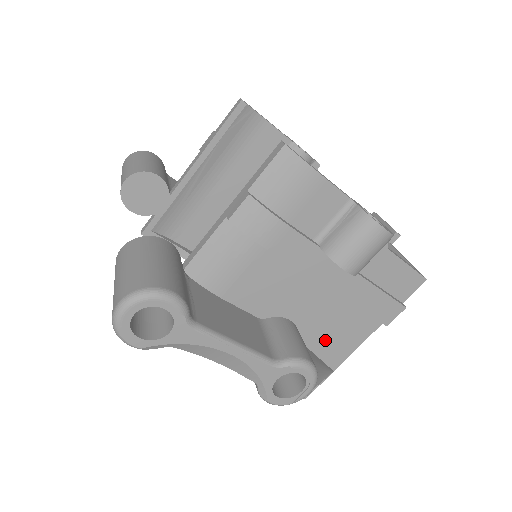
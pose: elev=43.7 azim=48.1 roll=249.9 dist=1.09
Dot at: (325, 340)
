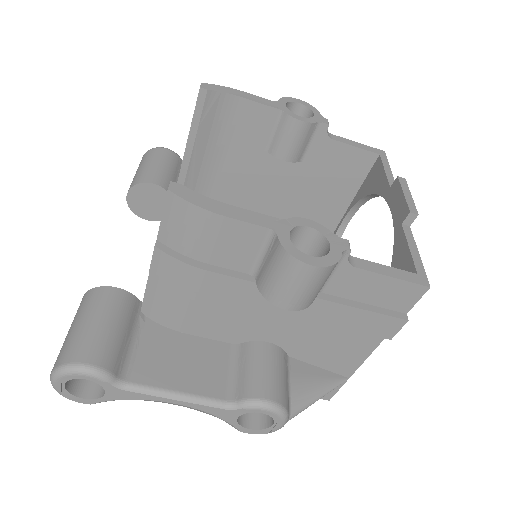
Dot at: (321, 354)
